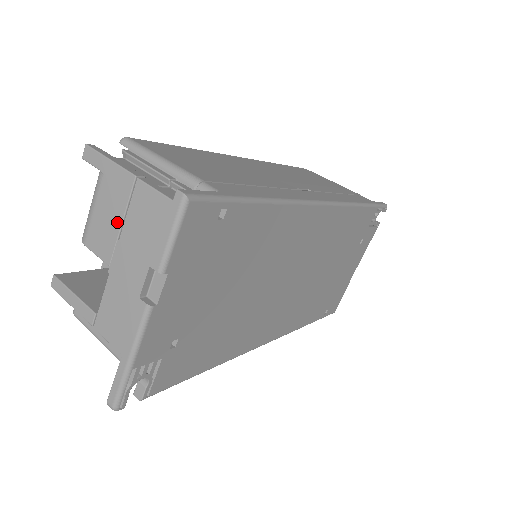
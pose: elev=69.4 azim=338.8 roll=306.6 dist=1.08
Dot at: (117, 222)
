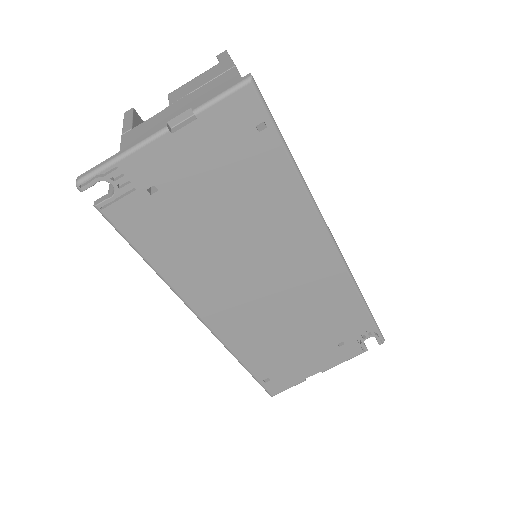
Dot at: (200, 85)
